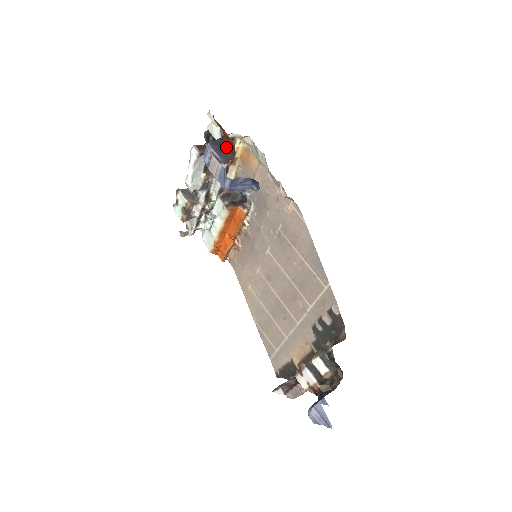
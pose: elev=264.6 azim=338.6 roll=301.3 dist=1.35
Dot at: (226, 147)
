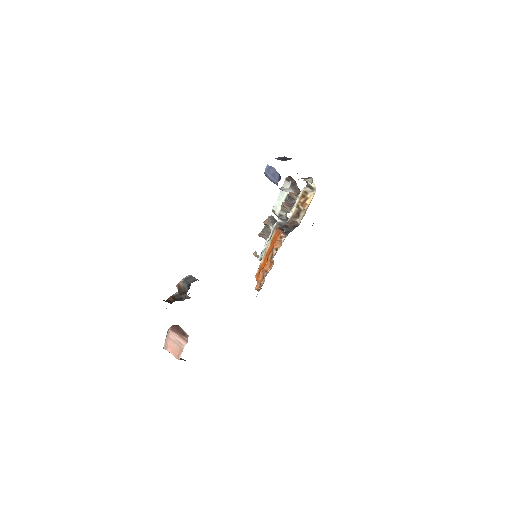
Dot at: (288, 159)
